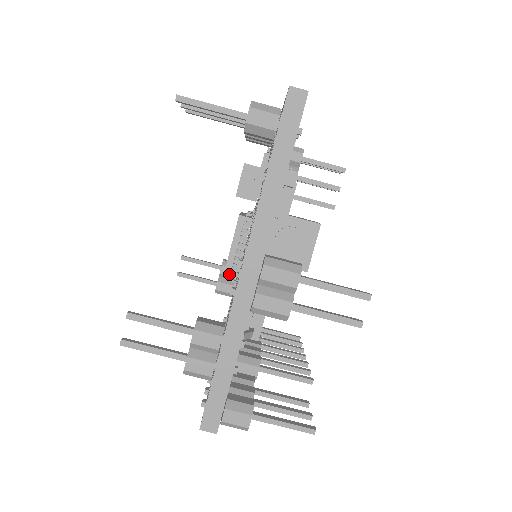
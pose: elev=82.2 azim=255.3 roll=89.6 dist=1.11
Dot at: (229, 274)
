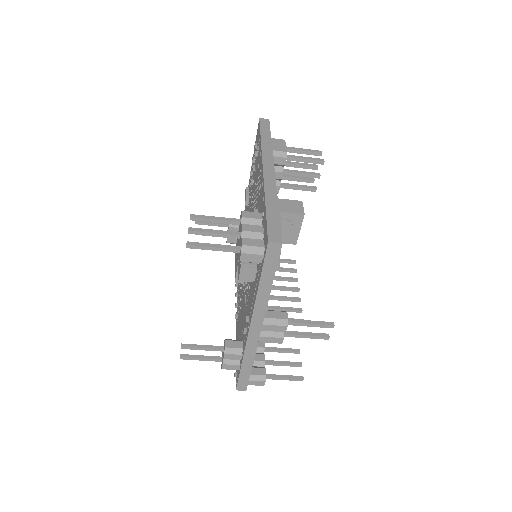
Dot at: (239, 281)
